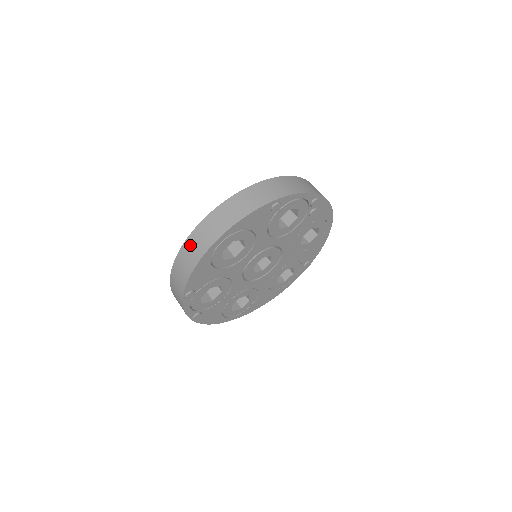
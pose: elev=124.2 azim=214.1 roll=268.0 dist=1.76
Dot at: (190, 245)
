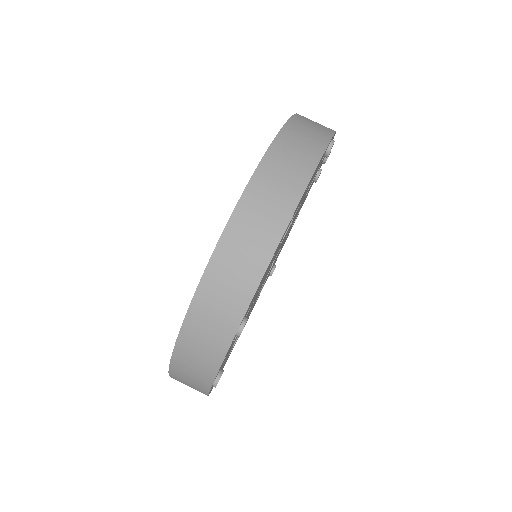
Dot at: (245, 222)
